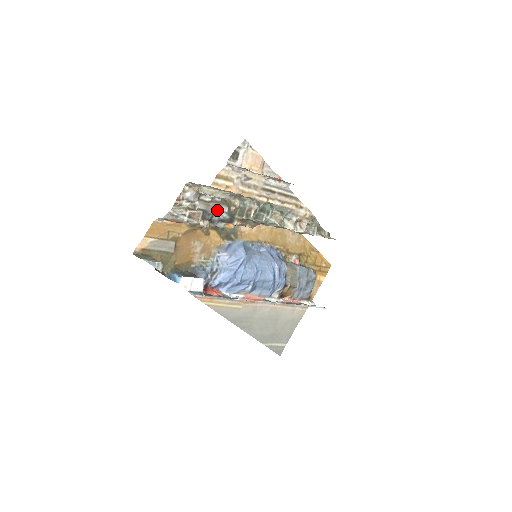
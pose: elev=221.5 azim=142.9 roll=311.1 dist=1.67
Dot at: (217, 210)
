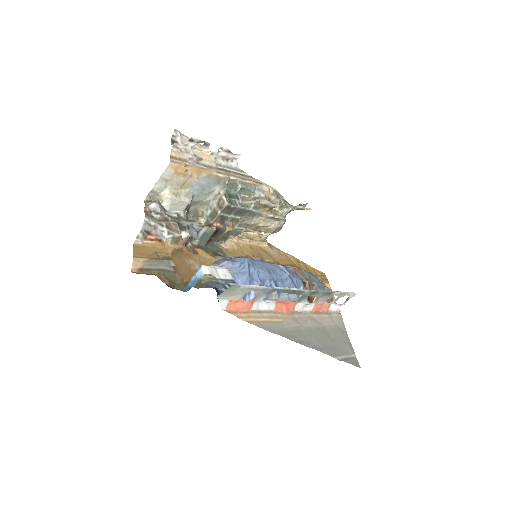
Dot at: (189, 223)
